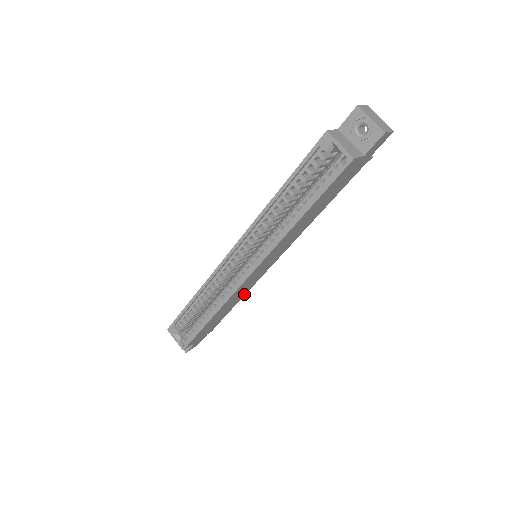
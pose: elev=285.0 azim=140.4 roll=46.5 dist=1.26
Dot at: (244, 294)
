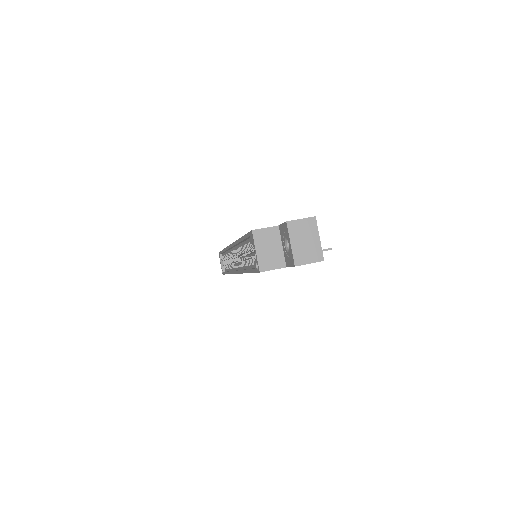
Dot at: occluded
